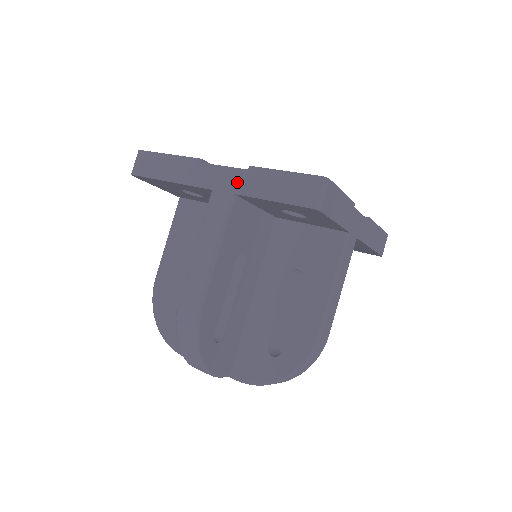
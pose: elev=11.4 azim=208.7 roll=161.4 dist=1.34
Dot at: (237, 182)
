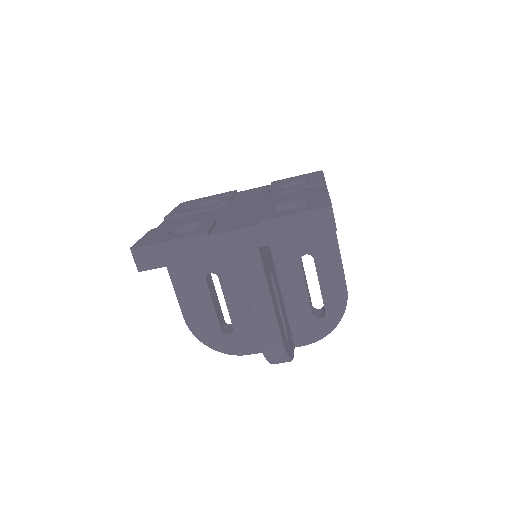
Dot at: (254, 238)
